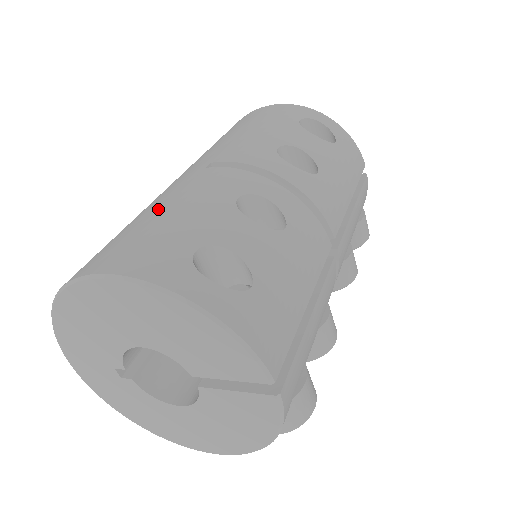
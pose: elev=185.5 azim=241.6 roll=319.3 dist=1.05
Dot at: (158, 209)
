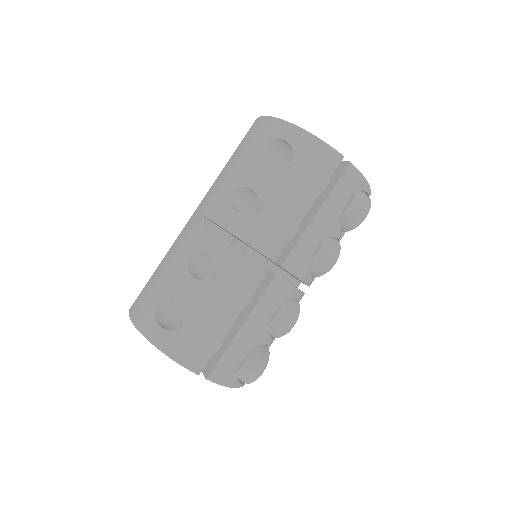
Dot at: (162, 261)
